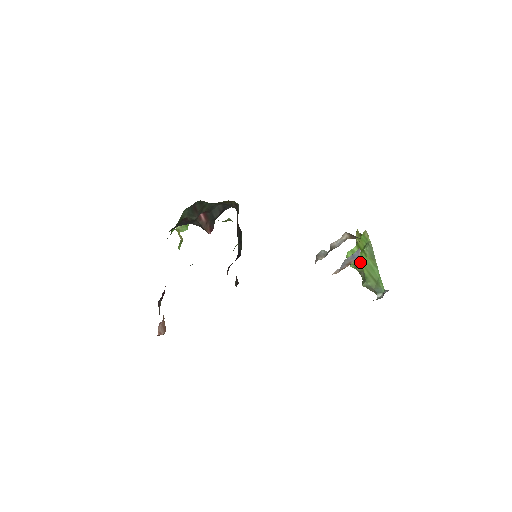
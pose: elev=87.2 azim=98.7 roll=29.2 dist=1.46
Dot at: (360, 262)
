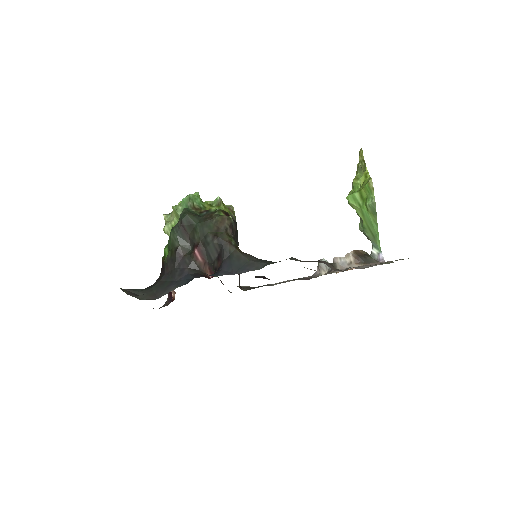
Dot at: (360, 212)
